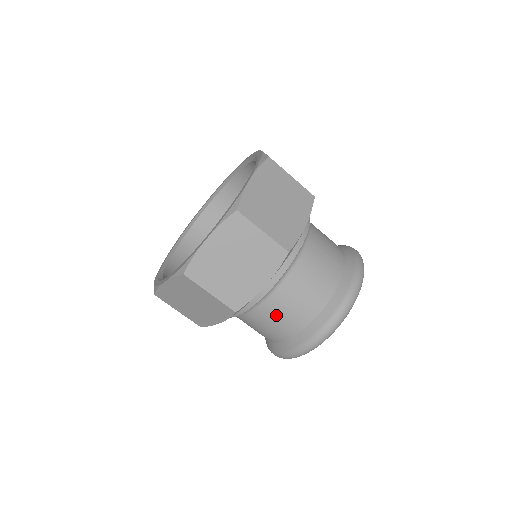
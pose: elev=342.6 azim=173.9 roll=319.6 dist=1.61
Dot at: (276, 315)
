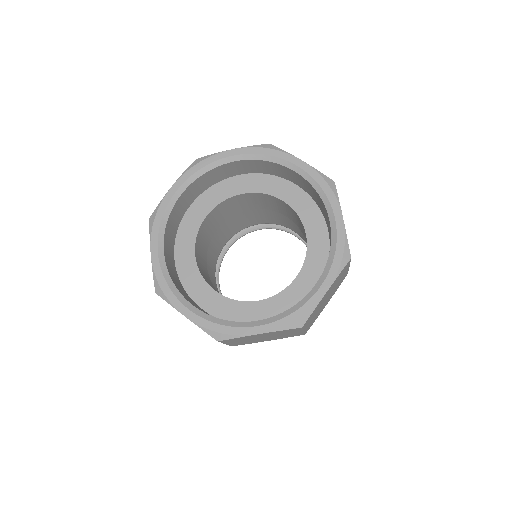
Dot at: occluded
